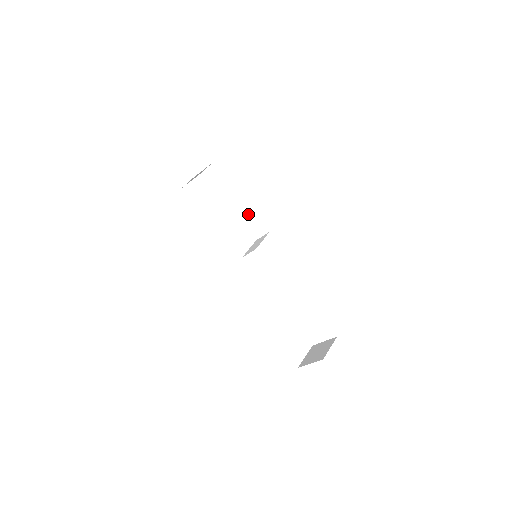
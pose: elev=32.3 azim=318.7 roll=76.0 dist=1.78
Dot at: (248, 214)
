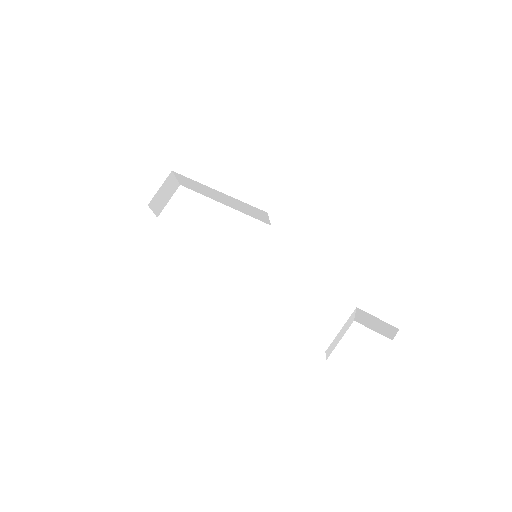
Dot at: (238, 204)
